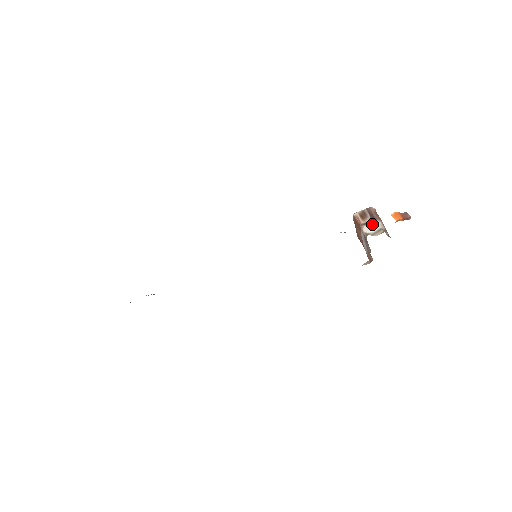
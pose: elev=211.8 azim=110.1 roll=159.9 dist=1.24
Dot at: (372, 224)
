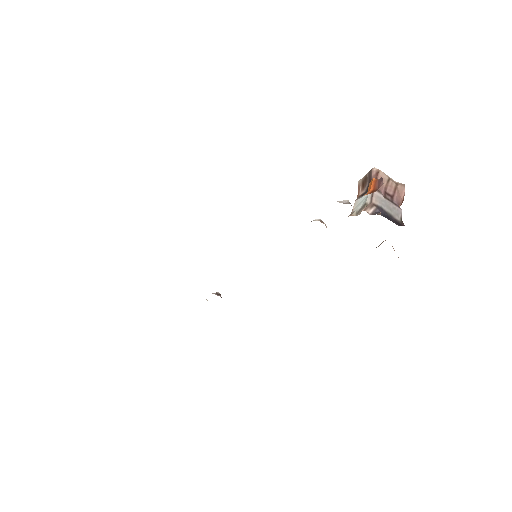
Dot at: (362, 197)
